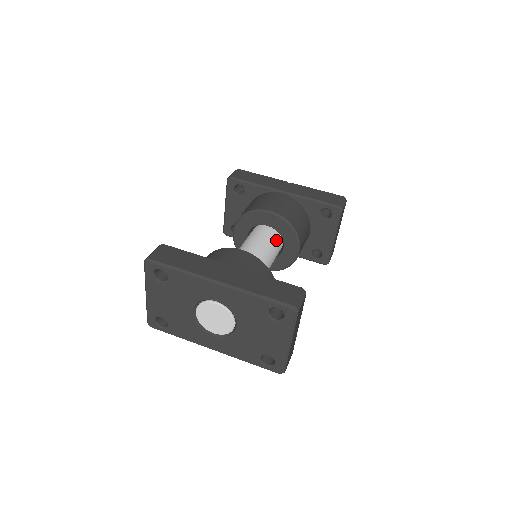
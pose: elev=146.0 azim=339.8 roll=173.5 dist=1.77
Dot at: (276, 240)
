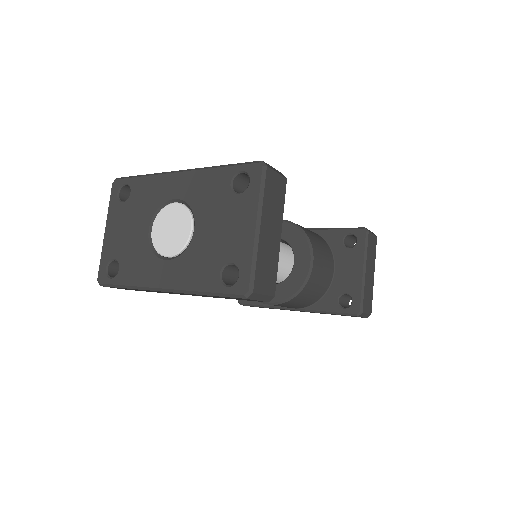
Dot at: (283, 246)
